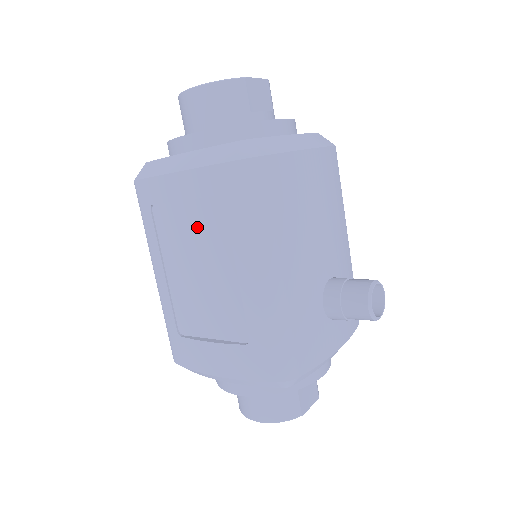
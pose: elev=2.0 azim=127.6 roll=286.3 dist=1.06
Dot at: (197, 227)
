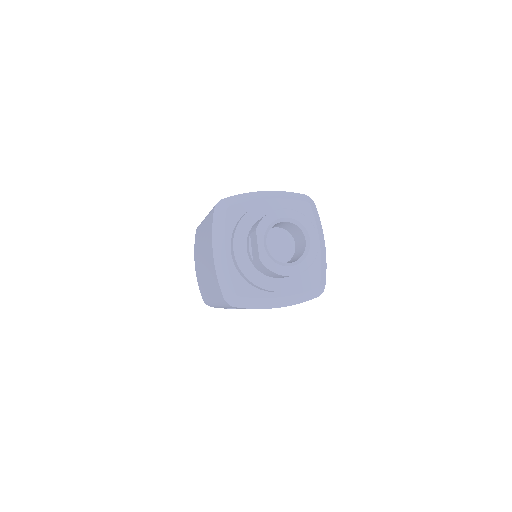
Dot at: occluded
